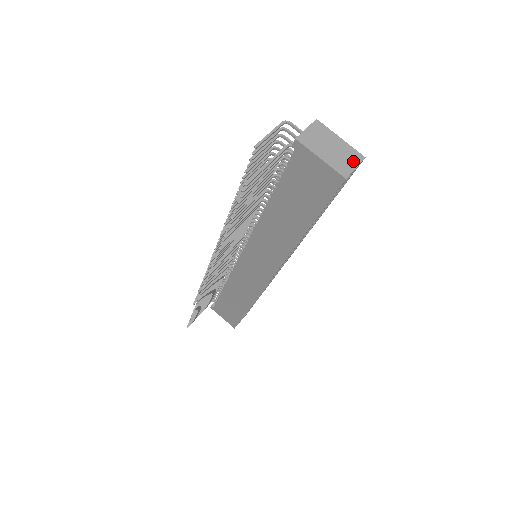
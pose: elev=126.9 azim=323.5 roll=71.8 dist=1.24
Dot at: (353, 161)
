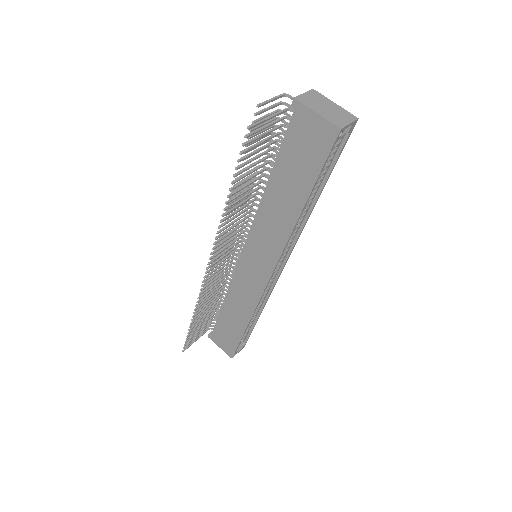
Dot at: (347, 119)
